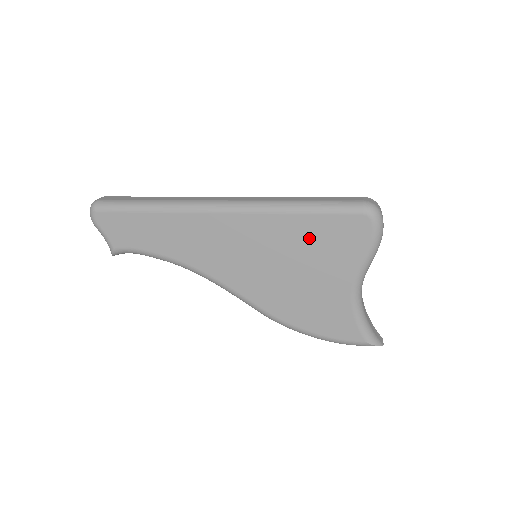
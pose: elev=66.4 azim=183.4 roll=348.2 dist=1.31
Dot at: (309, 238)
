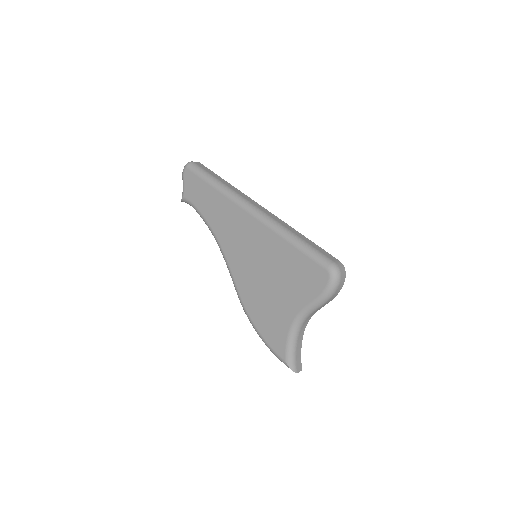
Dot at: (288, 264)
